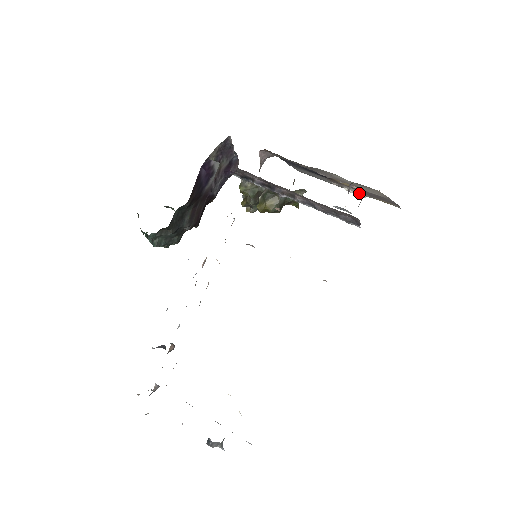
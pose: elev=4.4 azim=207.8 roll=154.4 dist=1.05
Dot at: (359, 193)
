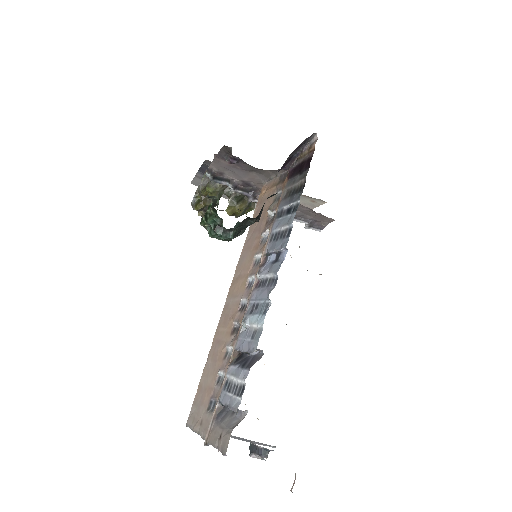
Dot at: occluded
